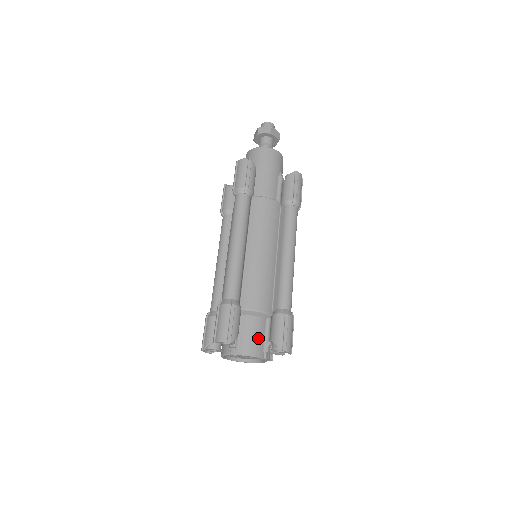
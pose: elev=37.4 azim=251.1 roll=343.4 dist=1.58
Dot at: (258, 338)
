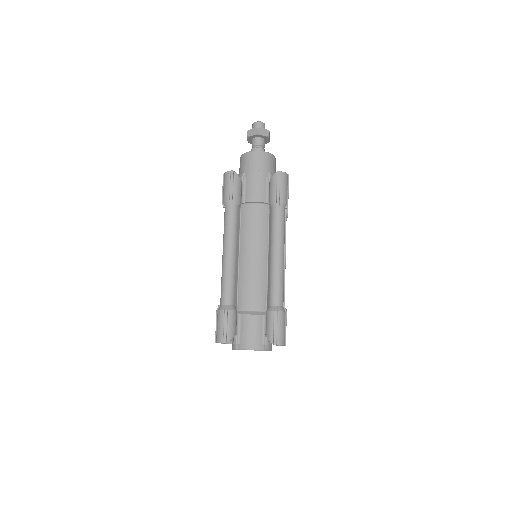
Dot at: (256, 334)
